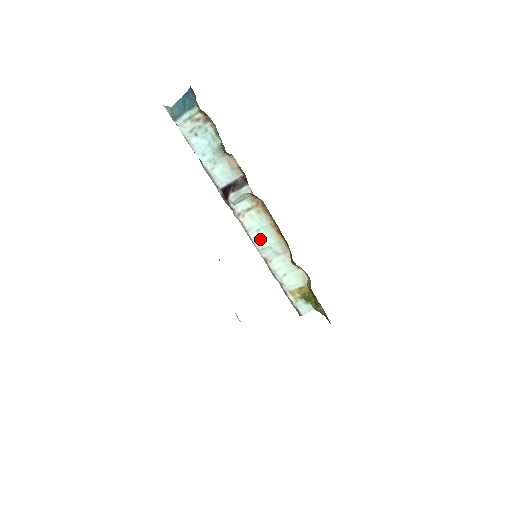
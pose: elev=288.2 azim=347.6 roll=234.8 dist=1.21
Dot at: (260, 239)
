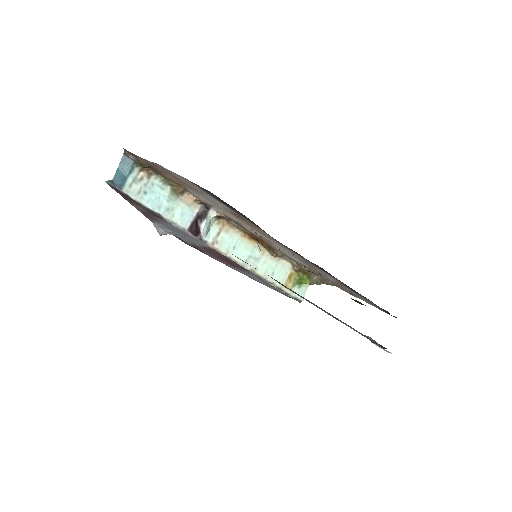
Dot at: (239, 254)
